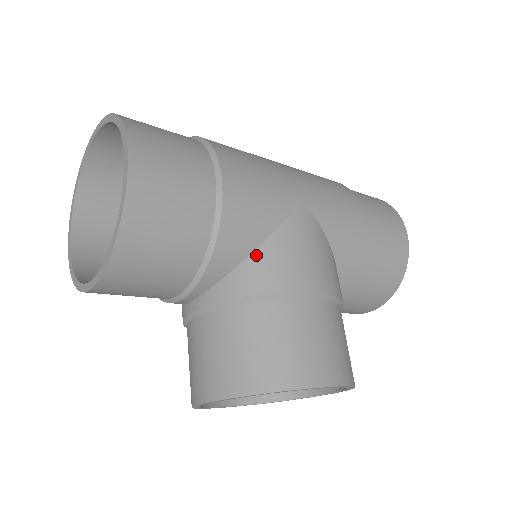
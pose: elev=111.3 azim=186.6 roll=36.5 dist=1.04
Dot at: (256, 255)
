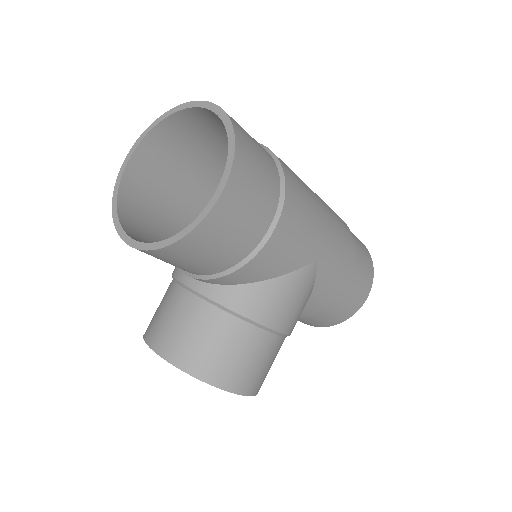
Dot at: (258, 285)
